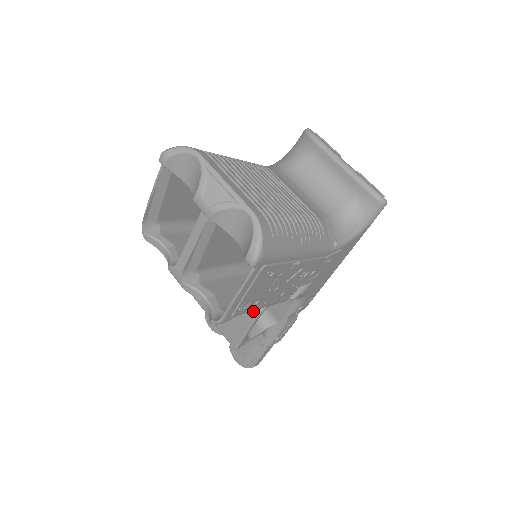
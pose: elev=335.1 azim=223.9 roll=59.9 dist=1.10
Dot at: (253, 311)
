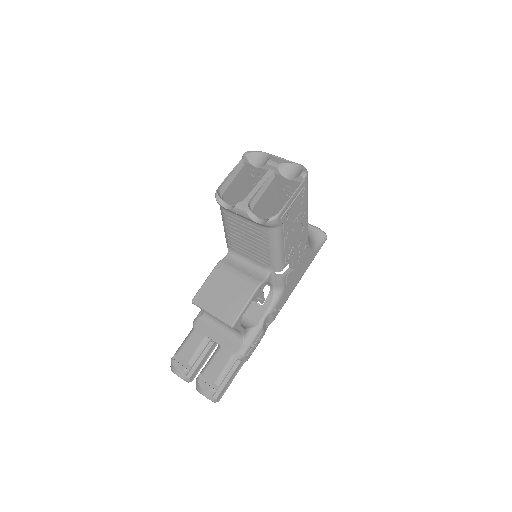
Dot at: (256, 283)
